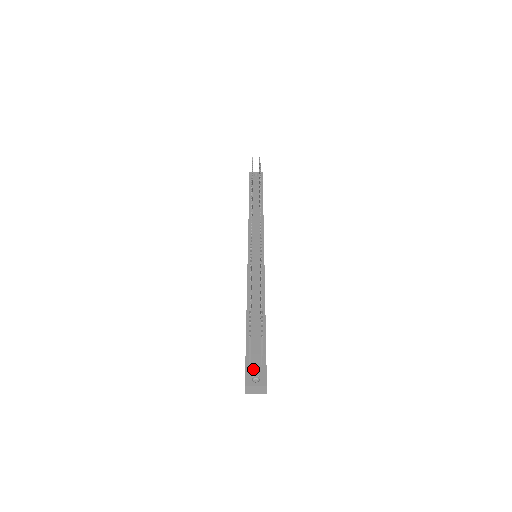
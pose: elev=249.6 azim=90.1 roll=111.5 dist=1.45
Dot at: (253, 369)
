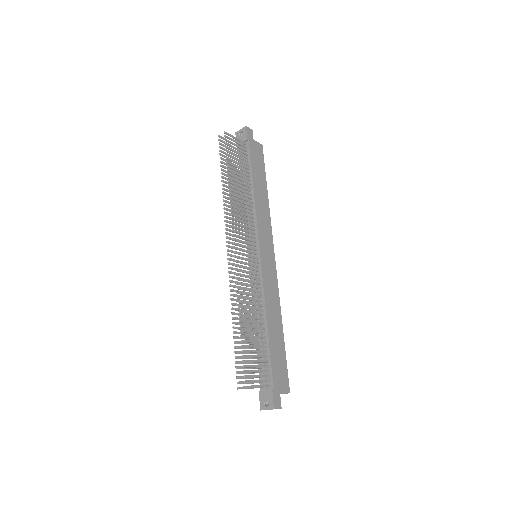
Dot at: (264, 394)
